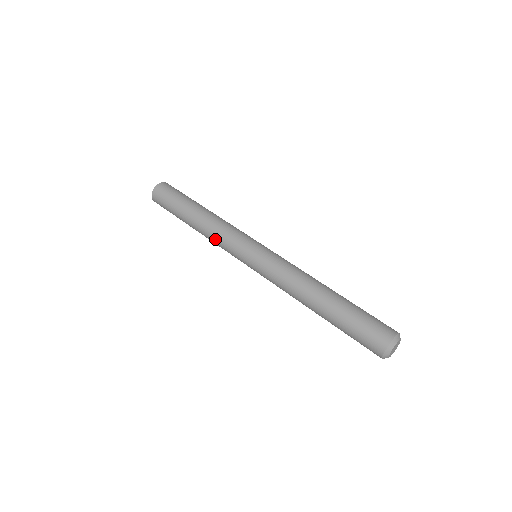
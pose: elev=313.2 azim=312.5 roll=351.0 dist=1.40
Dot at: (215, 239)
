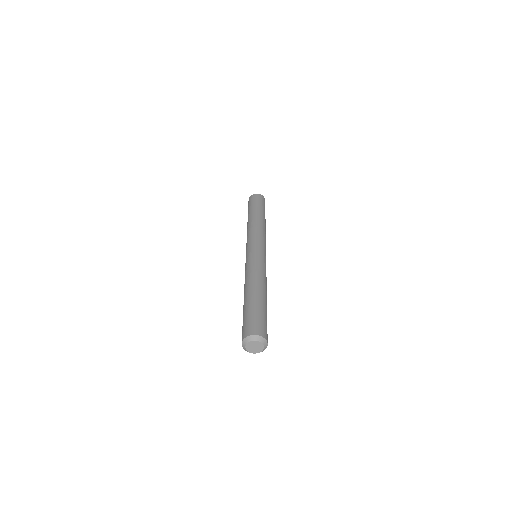
Dot at: occluded
